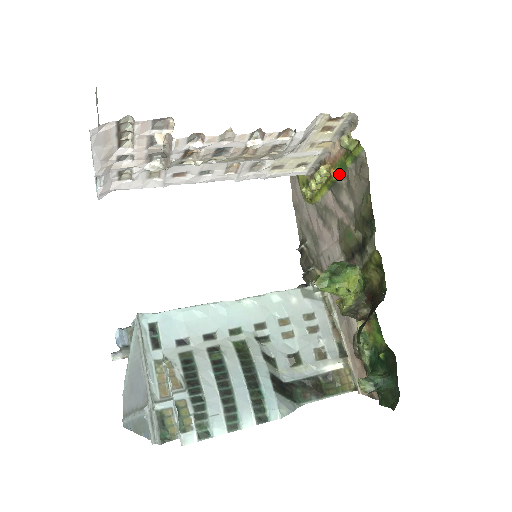
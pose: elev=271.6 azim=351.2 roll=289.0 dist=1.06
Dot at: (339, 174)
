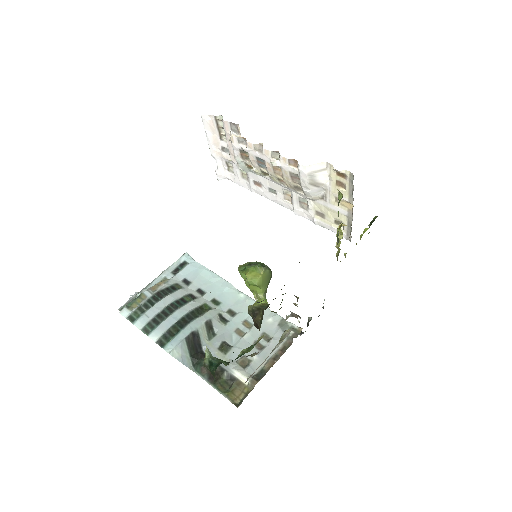
Dot at: occluded
